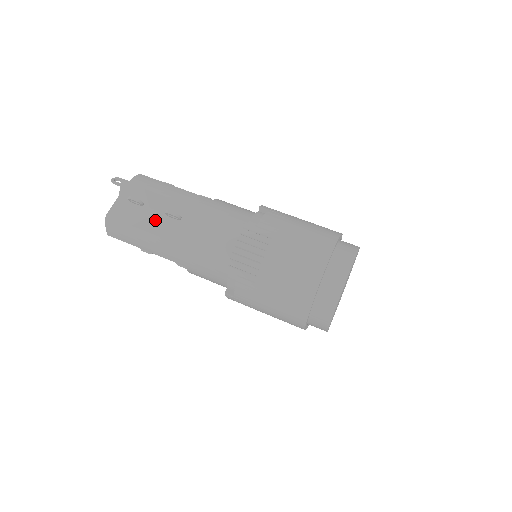
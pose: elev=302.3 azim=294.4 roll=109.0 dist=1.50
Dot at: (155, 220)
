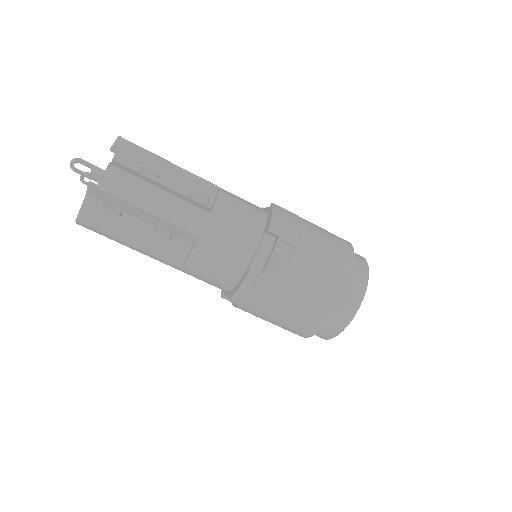
Dot at: (140, 232)
